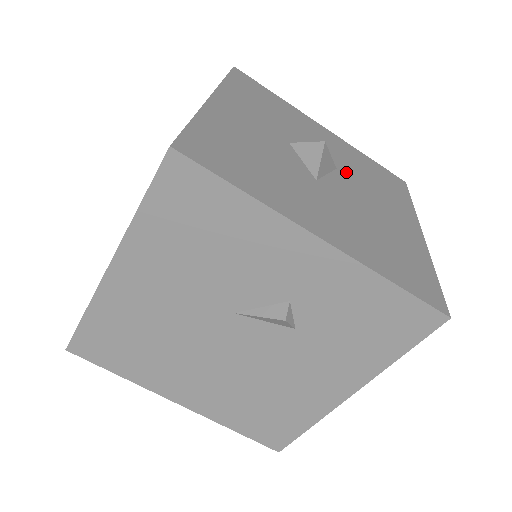
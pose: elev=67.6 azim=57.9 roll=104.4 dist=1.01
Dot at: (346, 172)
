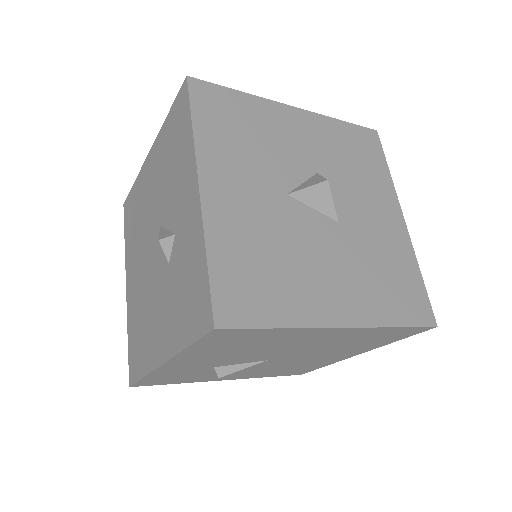
Dot at: (347, 234)
